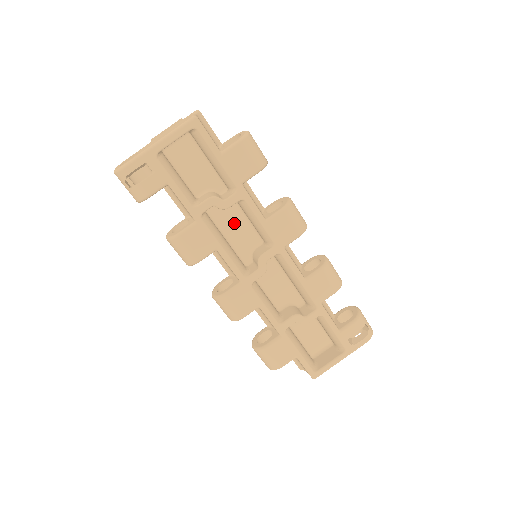
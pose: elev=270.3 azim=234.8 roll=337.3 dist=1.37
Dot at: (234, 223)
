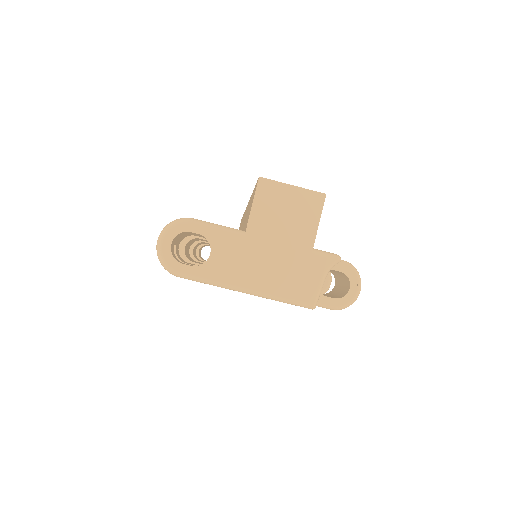
Dot at: occluded
